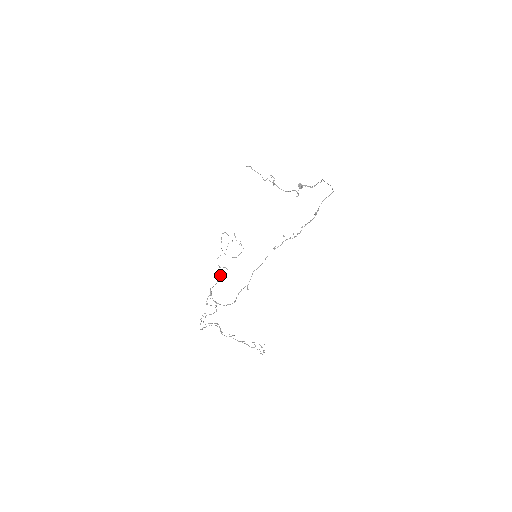
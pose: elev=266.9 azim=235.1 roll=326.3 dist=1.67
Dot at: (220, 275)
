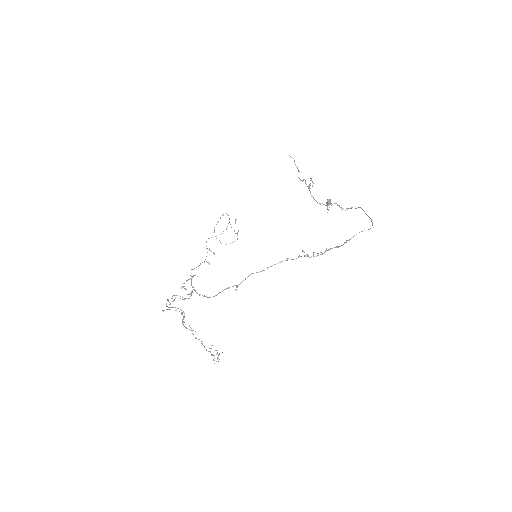
Dot at: occluded
